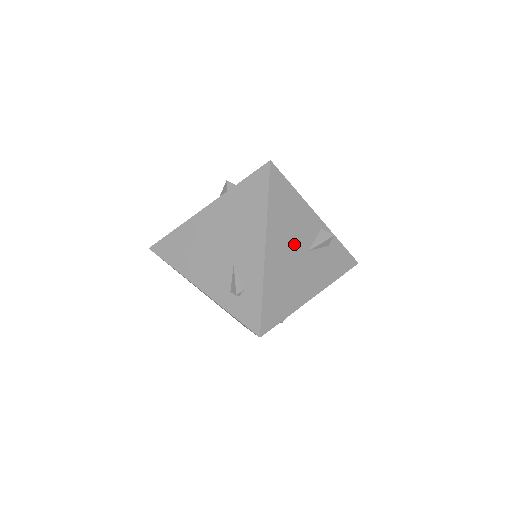
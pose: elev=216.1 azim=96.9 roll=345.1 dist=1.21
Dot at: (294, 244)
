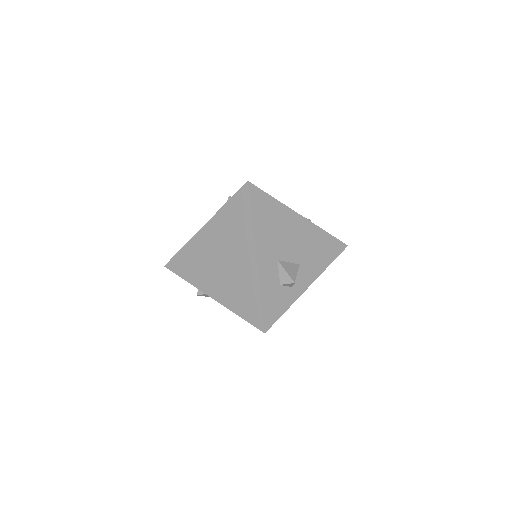
Dot at: occluded
